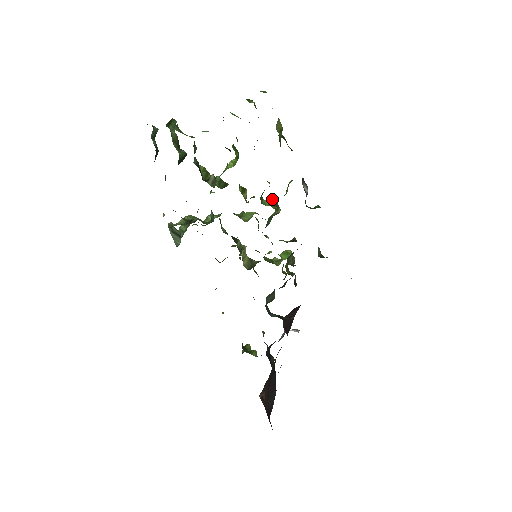
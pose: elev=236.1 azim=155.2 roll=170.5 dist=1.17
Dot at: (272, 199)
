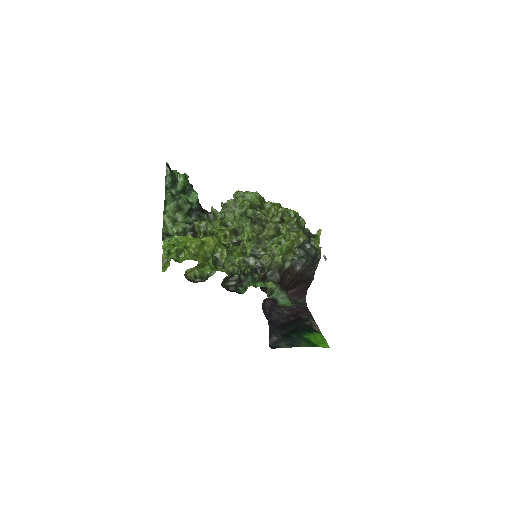
Dot at: (239, 252)
